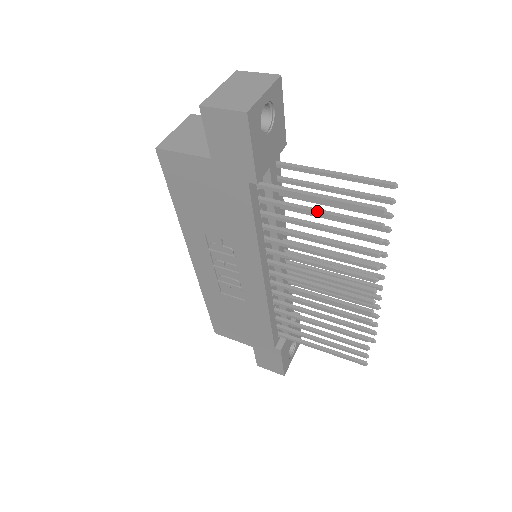
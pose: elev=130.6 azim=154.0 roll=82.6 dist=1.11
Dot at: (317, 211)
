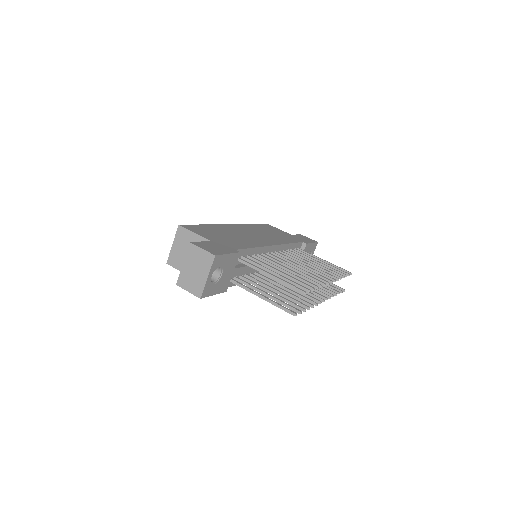
Dot at: (266, 296)
